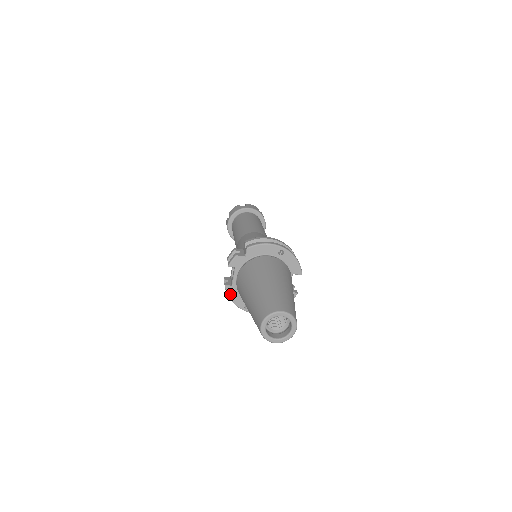
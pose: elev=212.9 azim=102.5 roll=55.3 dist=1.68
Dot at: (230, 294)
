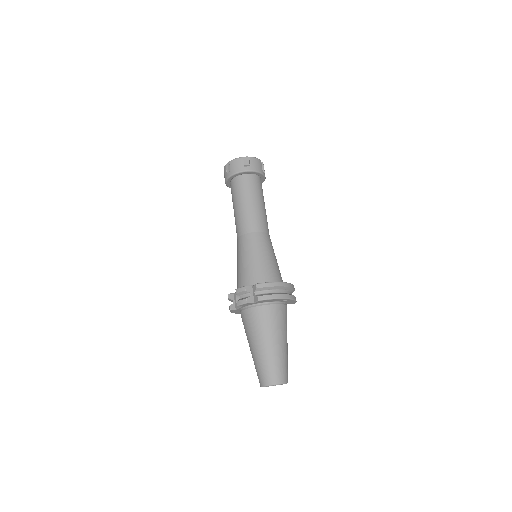
Dot at: (232, 311)
